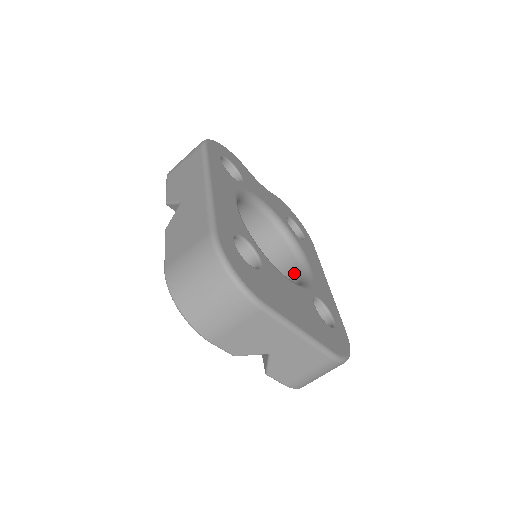
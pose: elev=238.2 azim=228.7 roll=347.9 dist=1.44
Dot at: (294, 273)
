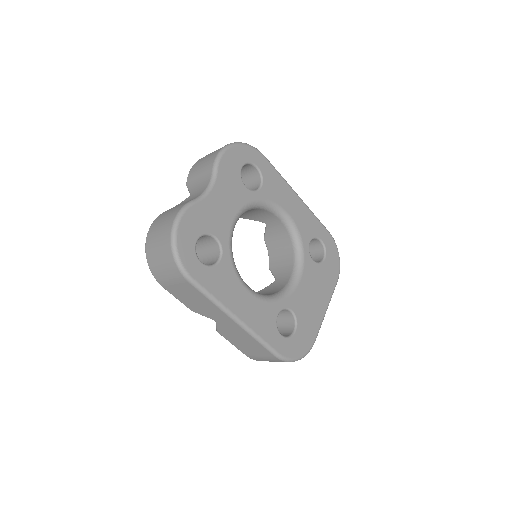
Dot at: (277, 223)
